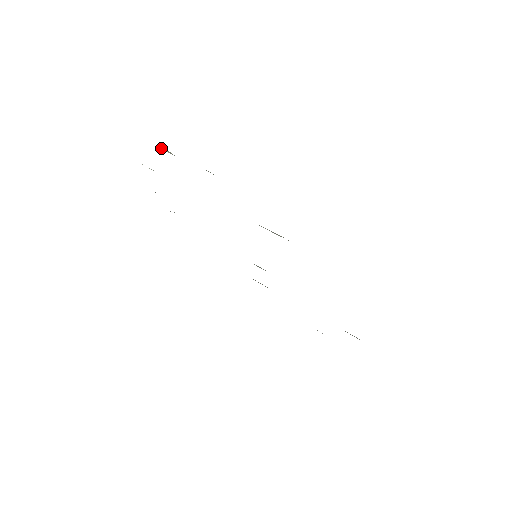
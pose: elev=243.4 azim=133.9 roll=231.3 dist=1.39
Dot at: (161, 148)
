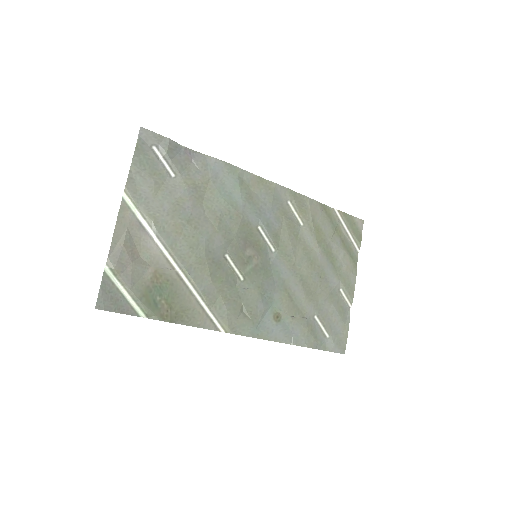
Dot at: (107, 270)
